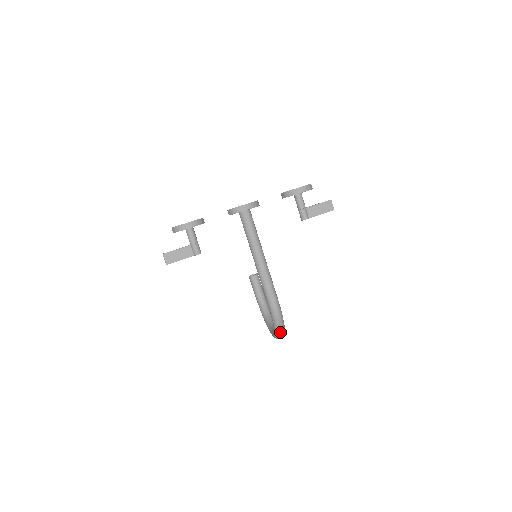
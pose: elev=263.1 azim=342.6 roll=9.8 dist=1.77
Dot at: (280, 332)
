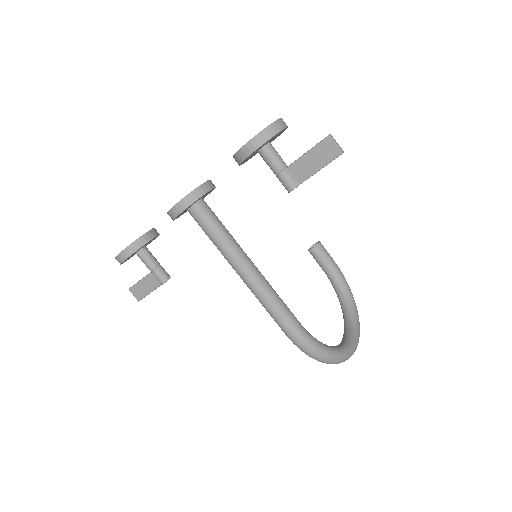
Dot at: (328, 363)
